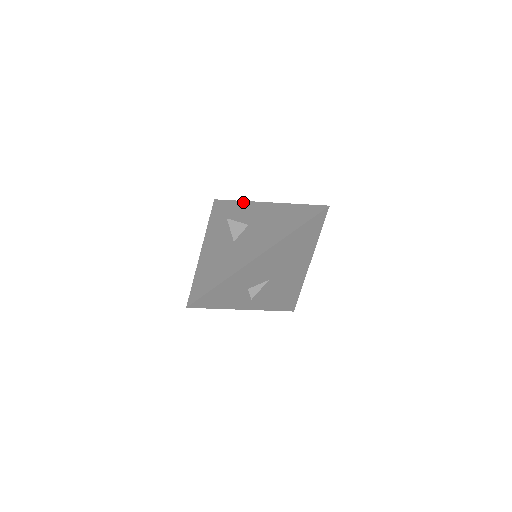
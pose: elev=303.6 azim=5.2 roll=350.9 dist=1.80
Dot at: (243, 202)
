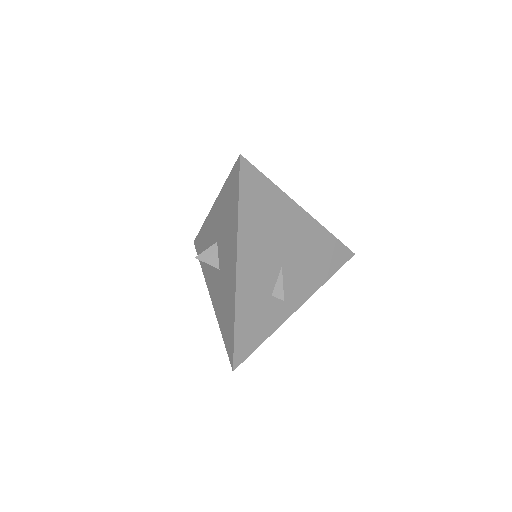
Dot at: (204, 224)
